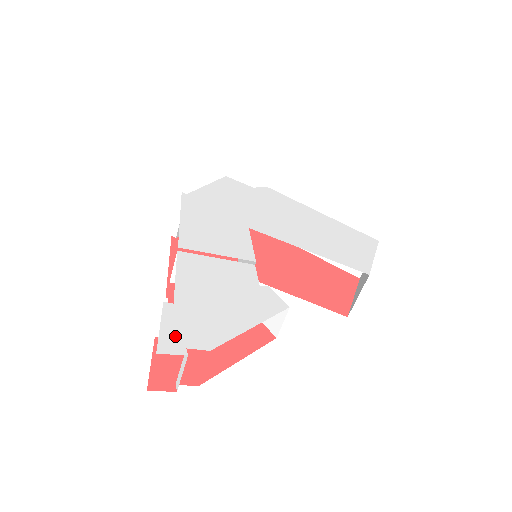
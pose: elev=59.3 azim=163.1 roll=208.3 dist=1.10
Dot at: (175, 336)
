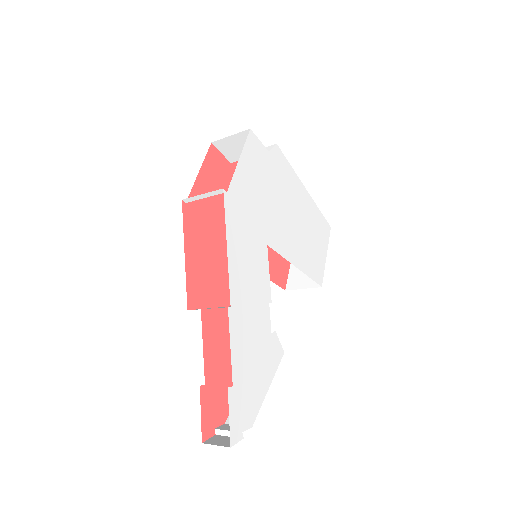
Dot at: (237, 423)
